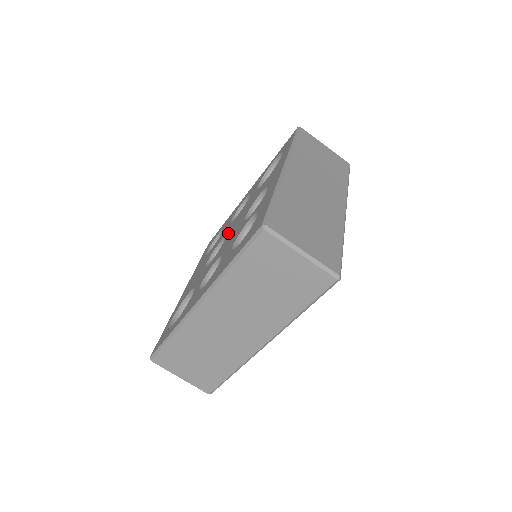
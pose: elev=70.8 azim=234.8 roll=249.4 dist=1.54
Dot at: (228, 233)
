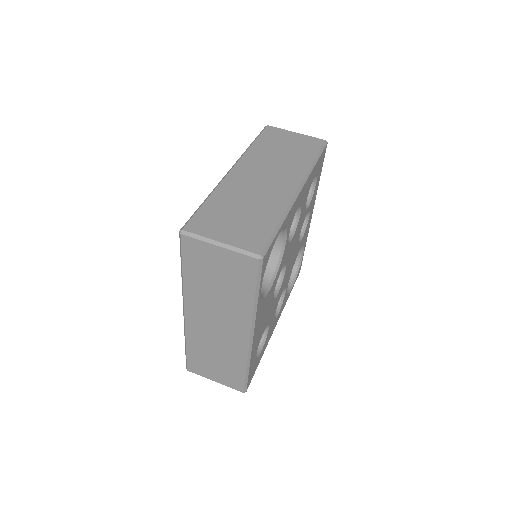
Dot at: occluded
